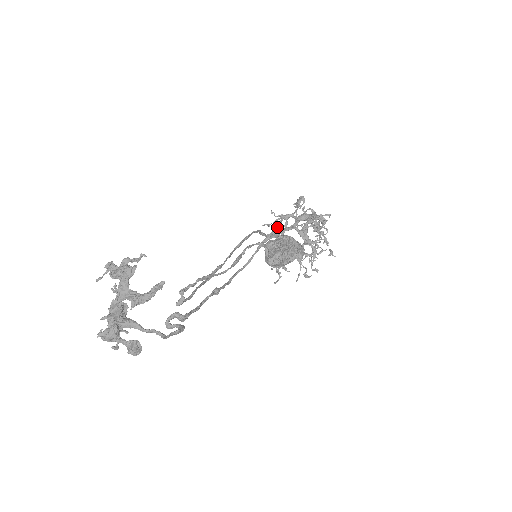
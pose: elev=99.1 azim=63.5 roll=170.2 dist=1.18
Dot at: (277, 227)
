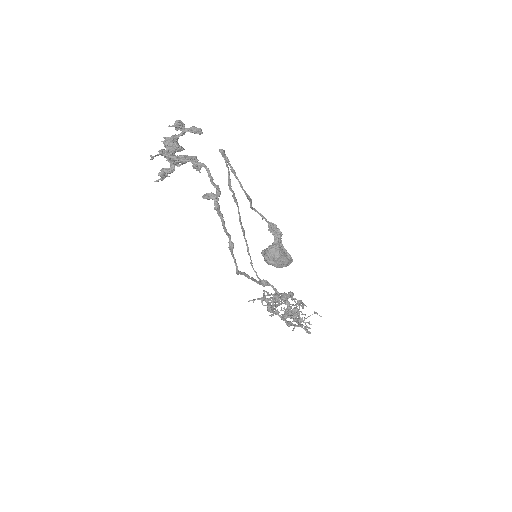
Dot at: occluded
